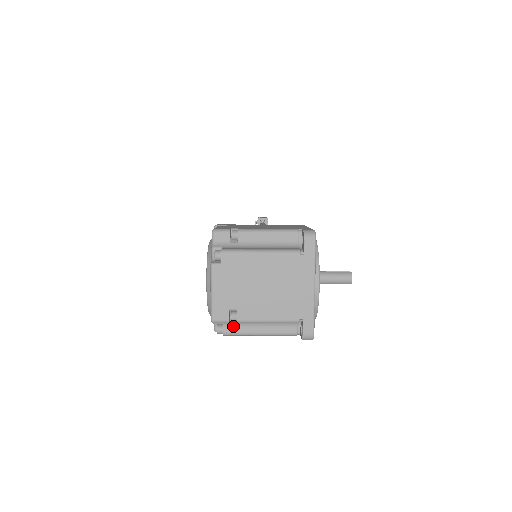
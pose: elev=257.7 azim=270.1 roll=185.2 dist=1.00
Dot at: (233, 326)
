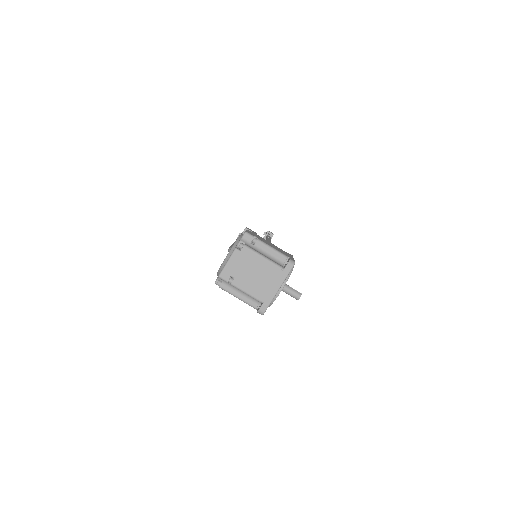
Dot at: (227, 285)
